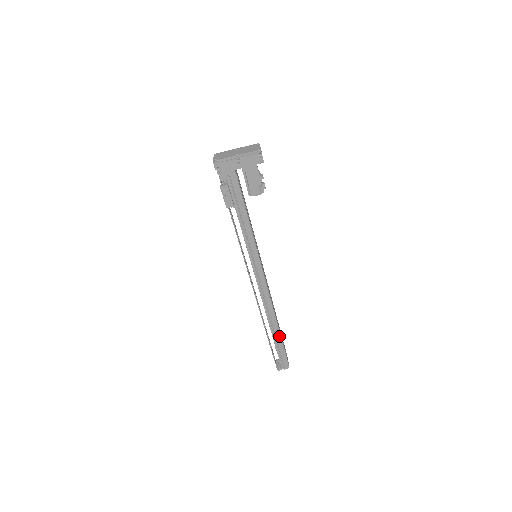
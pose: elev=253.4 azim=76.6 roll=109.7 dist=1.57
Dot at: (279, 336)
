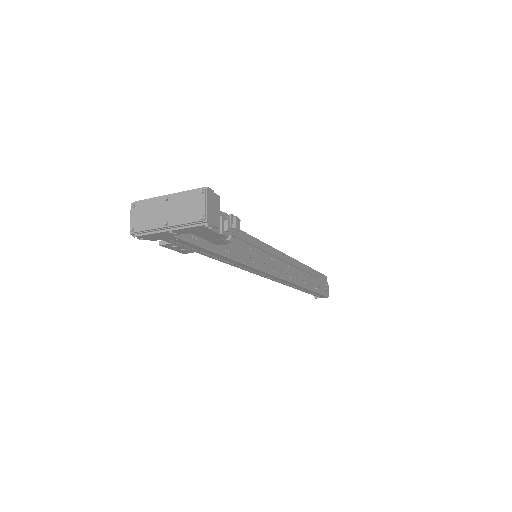
Dot at: (309, 290)
